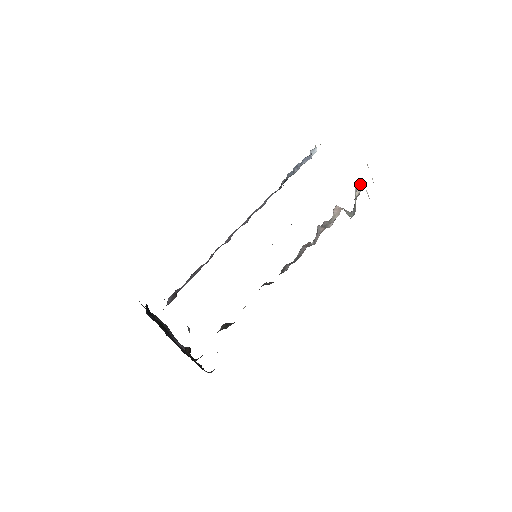
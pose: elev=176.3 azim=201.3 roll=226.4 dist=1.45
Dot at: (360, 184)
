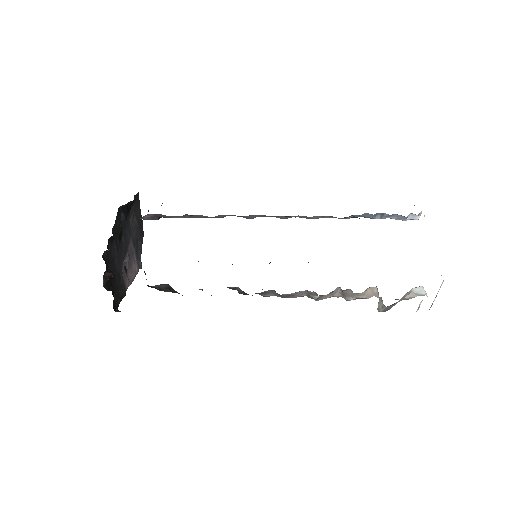
Dot at: (420, 291)
